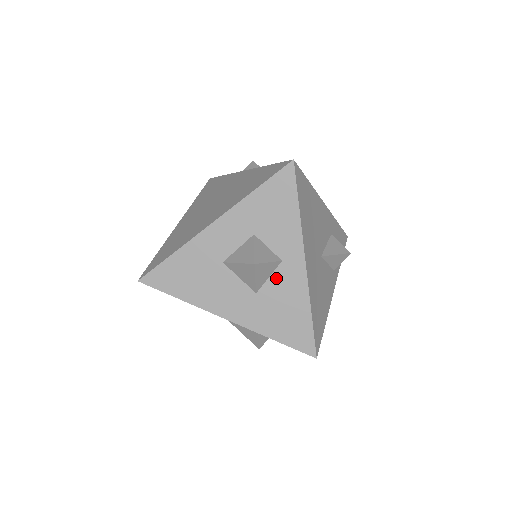
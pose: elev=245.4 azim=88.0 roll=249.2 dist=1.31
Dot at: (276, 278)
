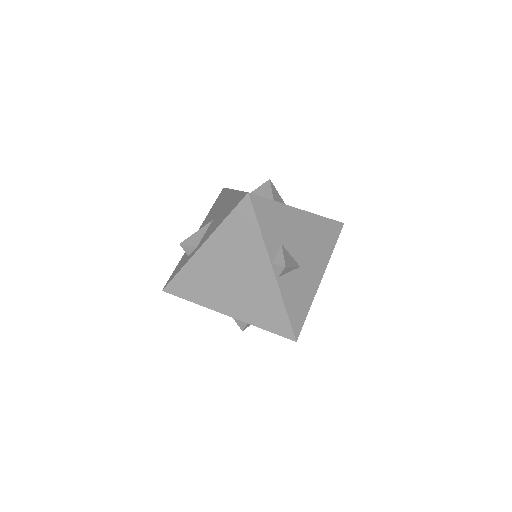
Dot at: occluded
